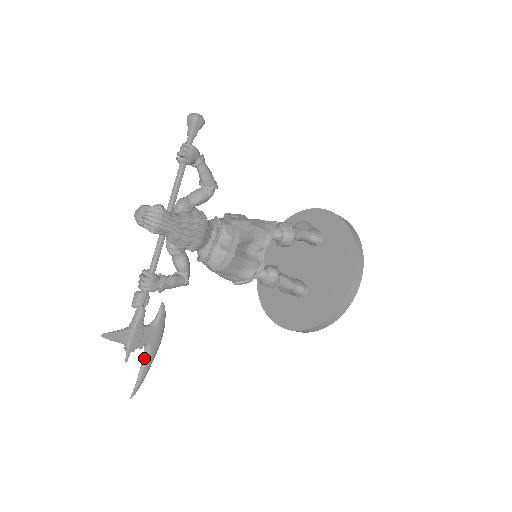
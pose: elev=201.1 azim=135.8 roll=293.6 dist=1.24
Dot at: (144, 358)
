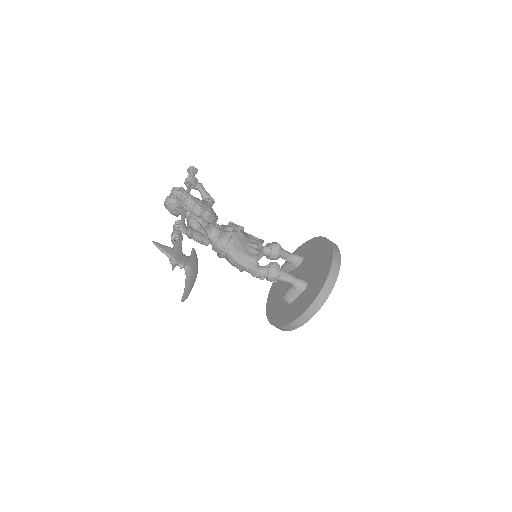
Dot at: (187, 276)
